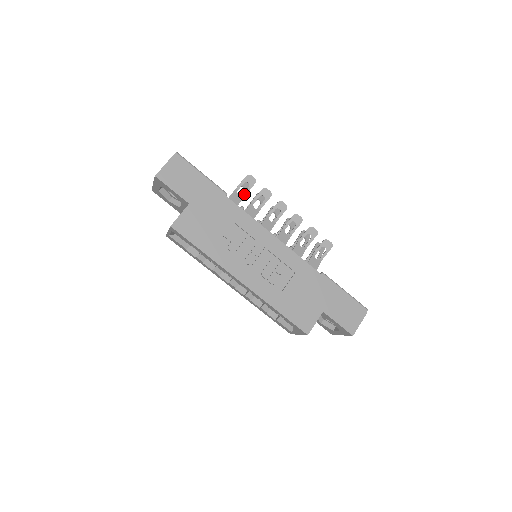
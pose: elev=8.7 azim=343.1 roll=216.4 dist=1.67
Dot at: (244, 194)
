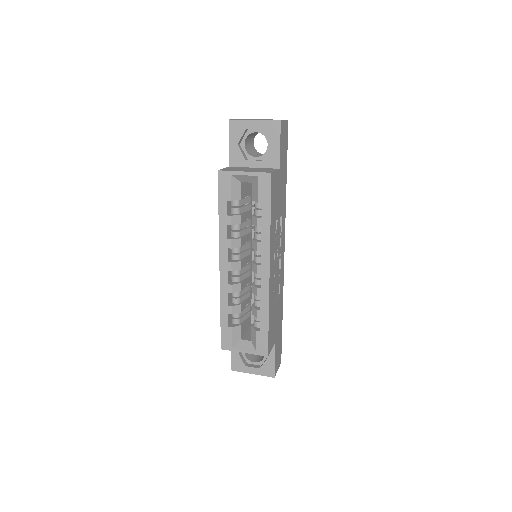
Dot at: occluded
